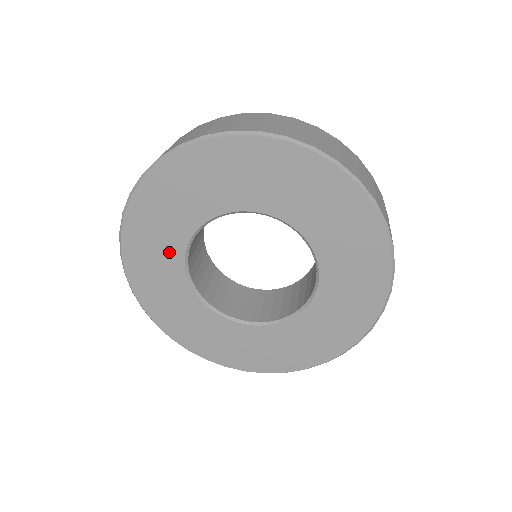
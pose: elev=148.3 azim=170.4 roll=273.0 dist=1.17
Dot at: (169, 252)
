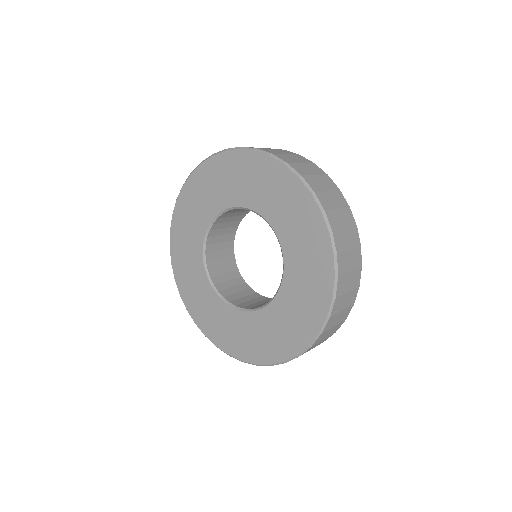
Dot at: (195, 265)
